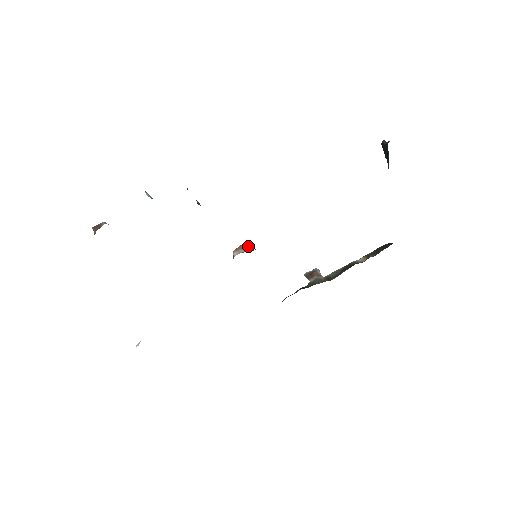
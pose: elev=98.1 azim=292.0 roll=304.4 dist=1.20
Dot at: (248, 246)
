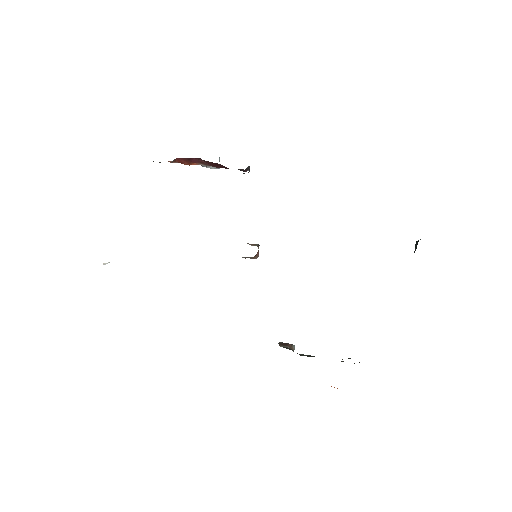
Dot at: (256, 245)
